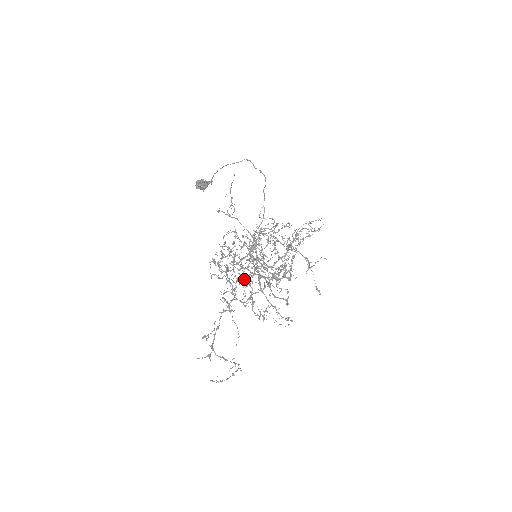
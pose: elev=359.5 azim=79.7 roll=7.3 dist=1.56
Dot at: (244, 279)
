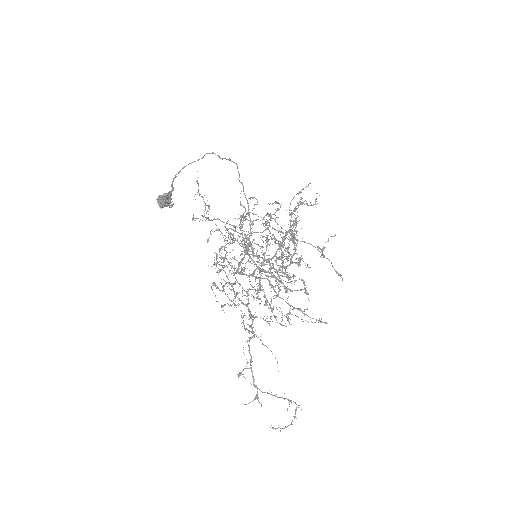
Dot at: occluded
